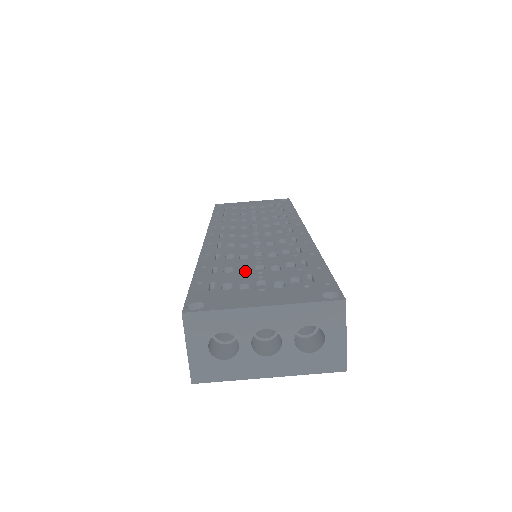
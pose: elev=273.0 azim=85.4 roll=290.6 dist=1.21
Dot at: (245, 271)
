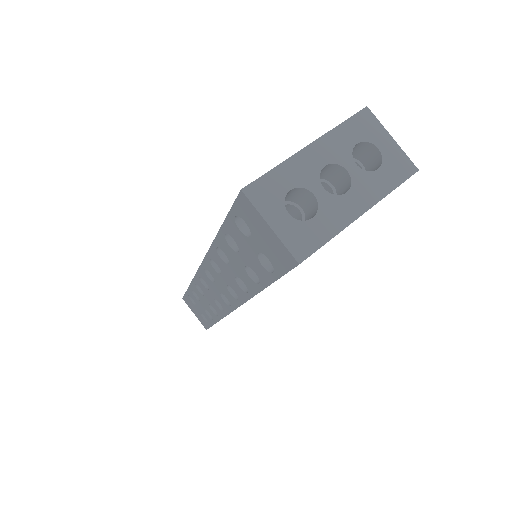
Dot at: occluded
